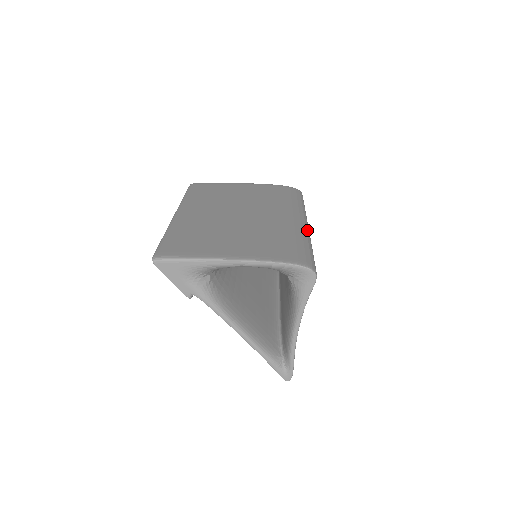
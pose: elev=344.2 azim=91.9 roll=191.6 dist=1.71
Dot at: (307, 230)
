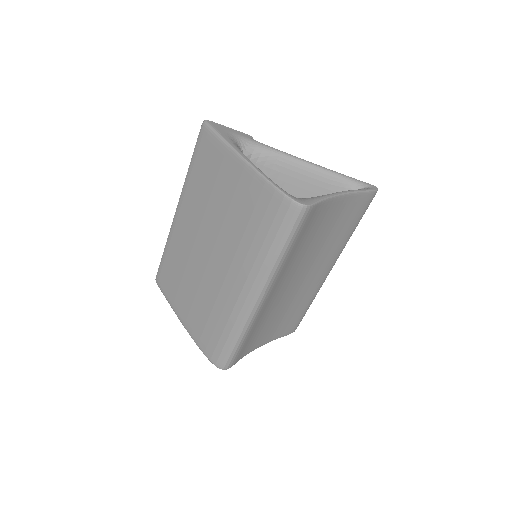
Dot at: (248, 313)
